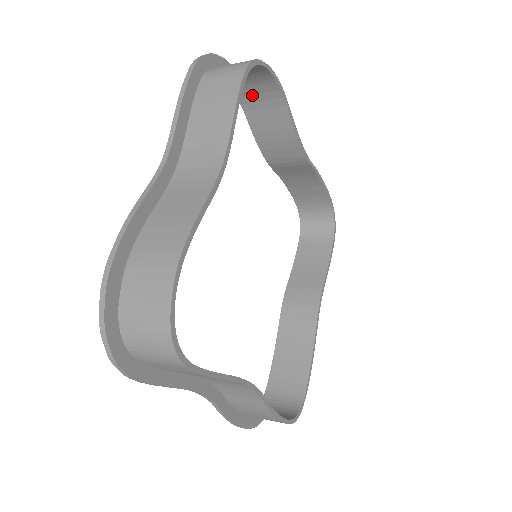
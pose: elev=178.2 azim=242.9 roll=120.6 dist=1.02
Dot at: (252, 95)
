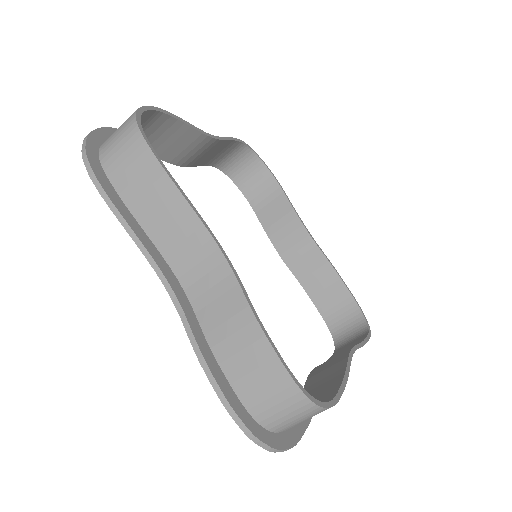
Dot at: (259, 195)
